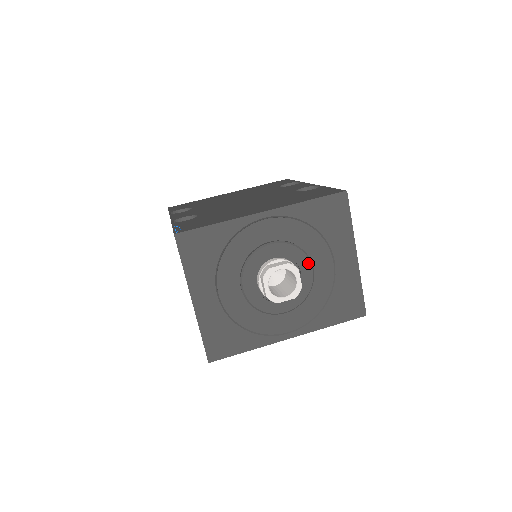
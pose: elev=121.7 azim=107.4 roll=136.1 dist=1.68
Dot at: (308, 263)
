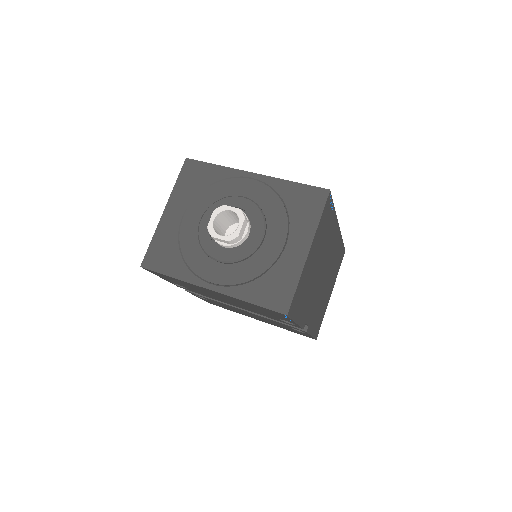
Dot at: (262, 229)
